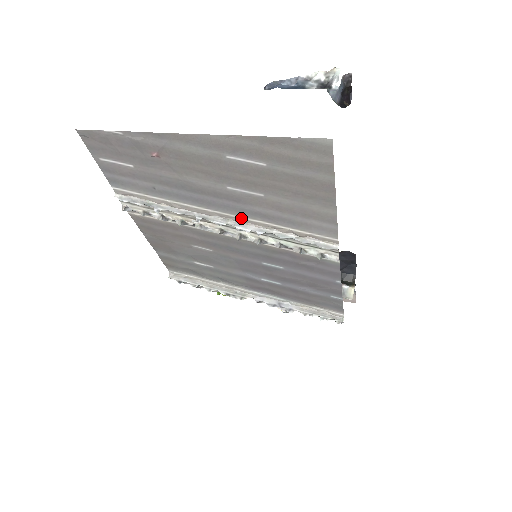
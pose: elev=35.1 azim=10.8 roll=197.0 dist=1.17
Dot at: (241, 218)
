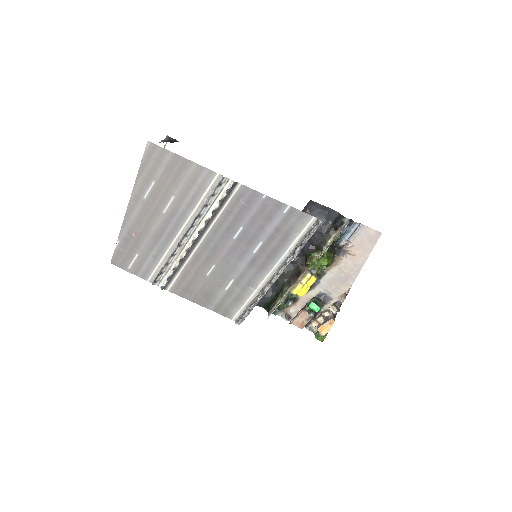
Dot at: (187, 222)
